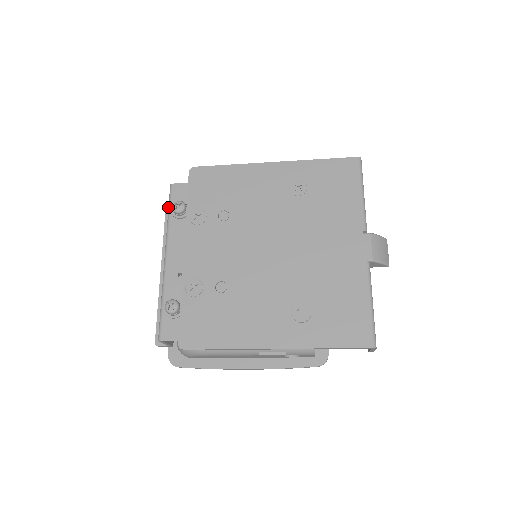
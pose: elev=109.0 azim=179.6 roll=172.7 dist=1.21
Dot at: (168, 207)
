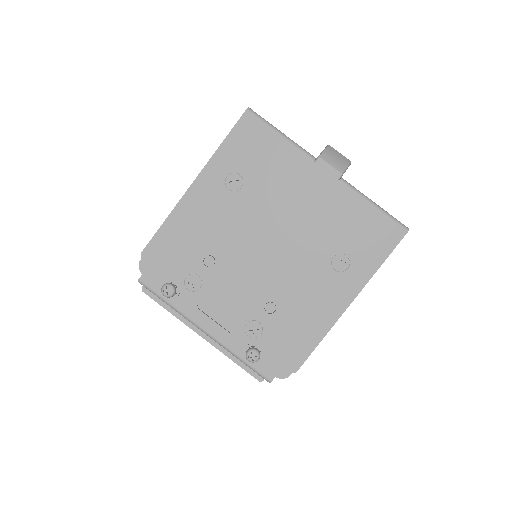
Dot at: occluded
